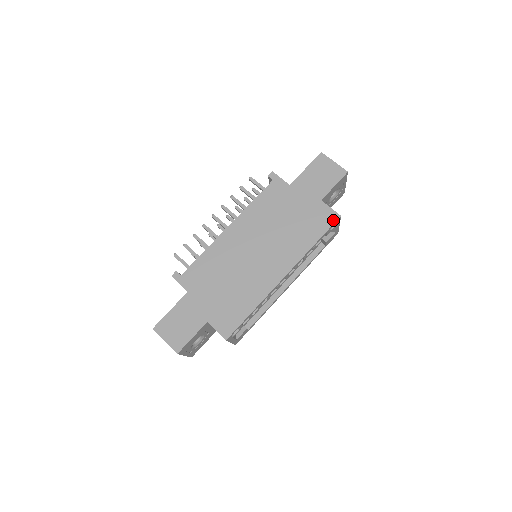
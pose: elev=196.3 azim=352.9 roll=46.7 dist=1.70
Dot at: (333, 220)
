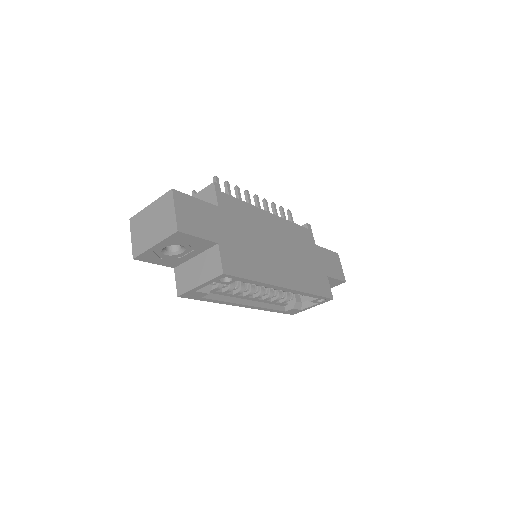
Dot at: (329, 295)
